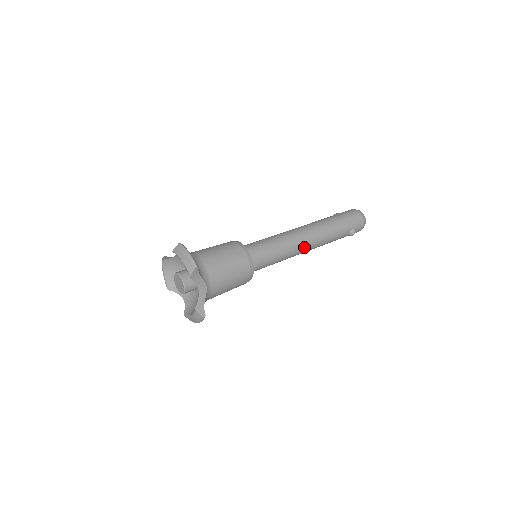
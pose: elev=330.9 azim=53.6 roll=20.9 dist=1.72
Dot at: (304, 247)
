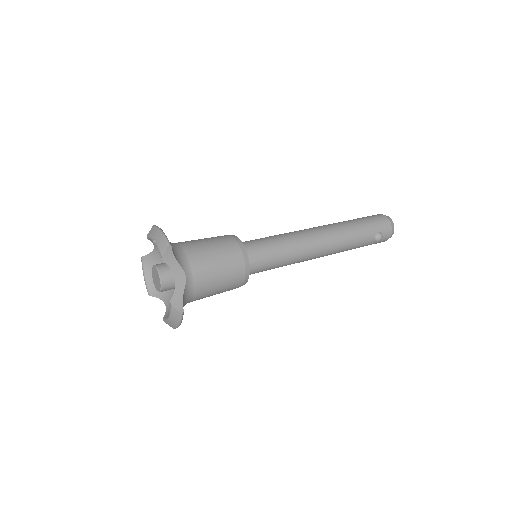
Dot at: (316, 247)
